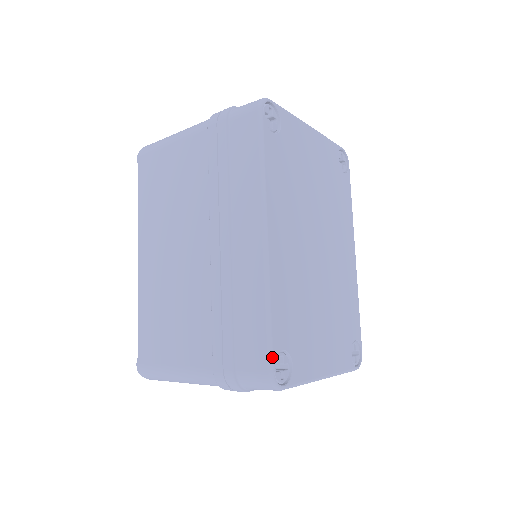
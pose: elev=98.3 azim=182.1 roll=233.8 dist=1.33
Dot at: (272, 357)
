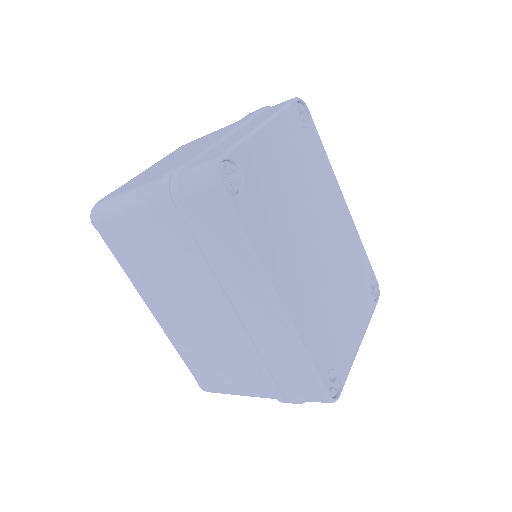
Dot at: (325, 388)
